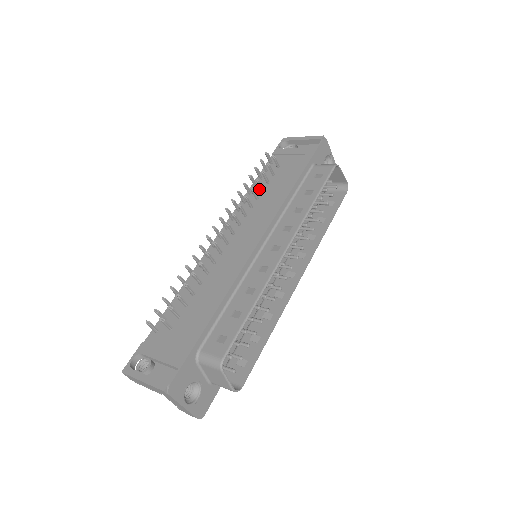
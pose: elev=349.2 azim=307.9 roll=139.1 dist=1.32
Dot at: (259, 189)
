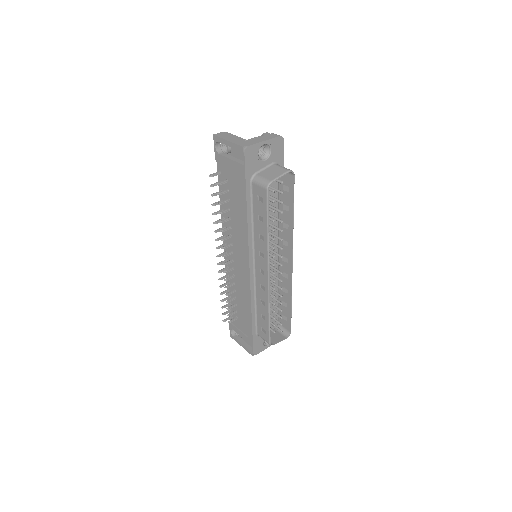
Dot at: (226, 207)
